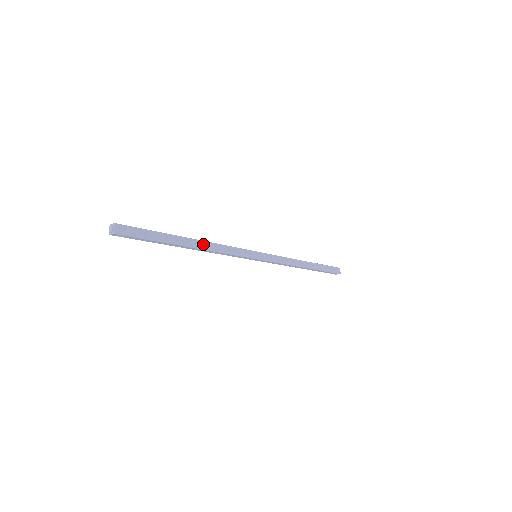
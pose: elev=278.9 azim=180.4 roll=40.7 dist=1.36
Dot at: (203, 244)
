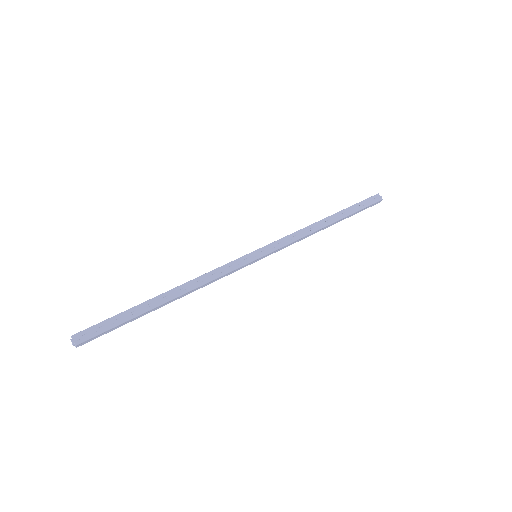
Dot at: (181, 289)
